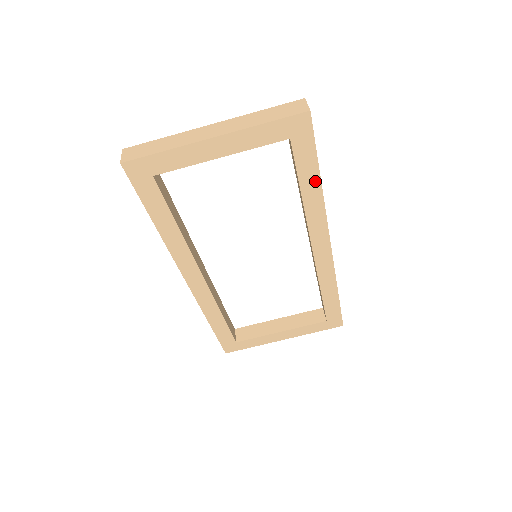
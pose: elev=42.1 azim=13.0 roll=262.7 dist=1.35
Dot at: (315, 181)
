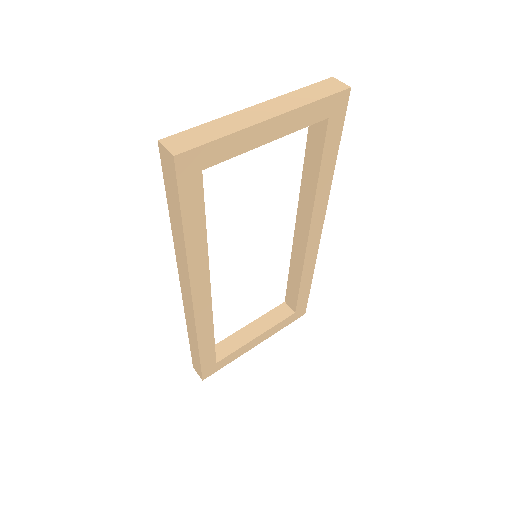
Dot at: (332, 163)
